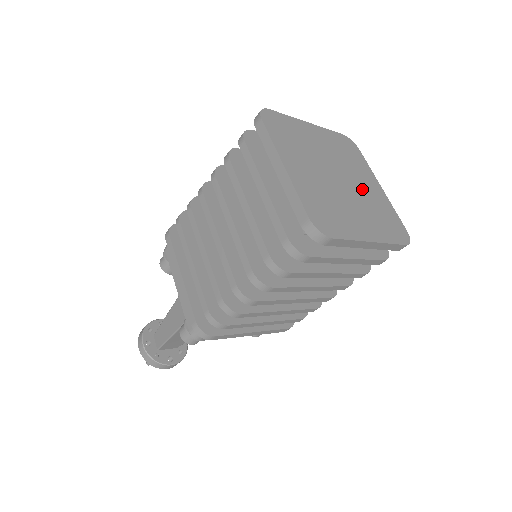
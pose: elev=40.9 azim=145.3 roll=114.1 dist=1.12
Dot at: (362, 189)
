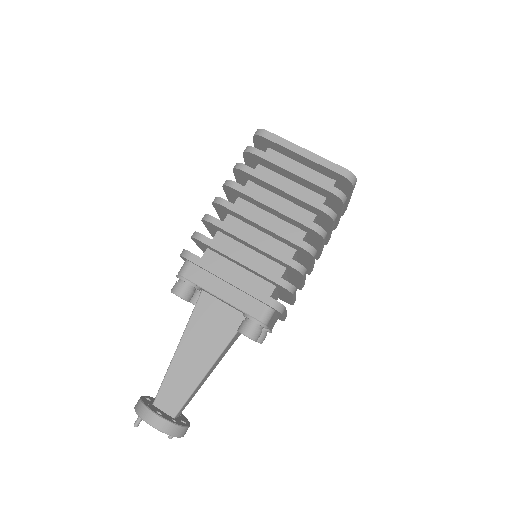
Dot at: occluded
